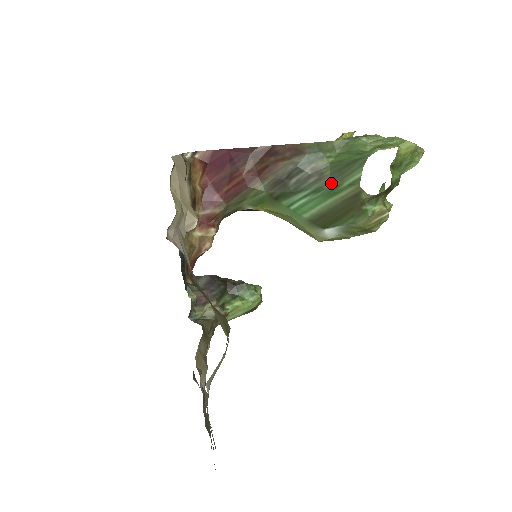
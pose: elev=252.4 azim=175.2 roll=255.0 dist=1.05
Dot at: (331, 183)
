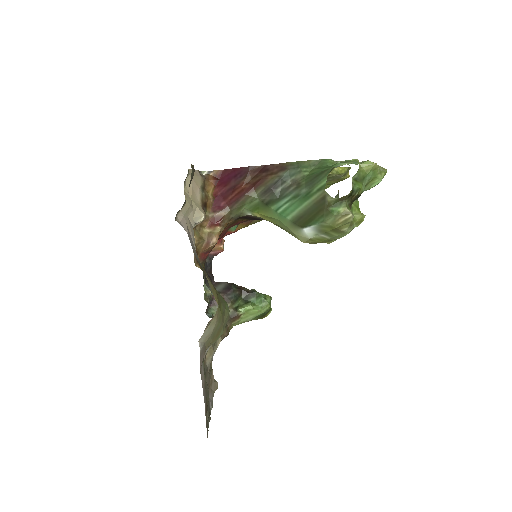
Dot at: (305, 190)
